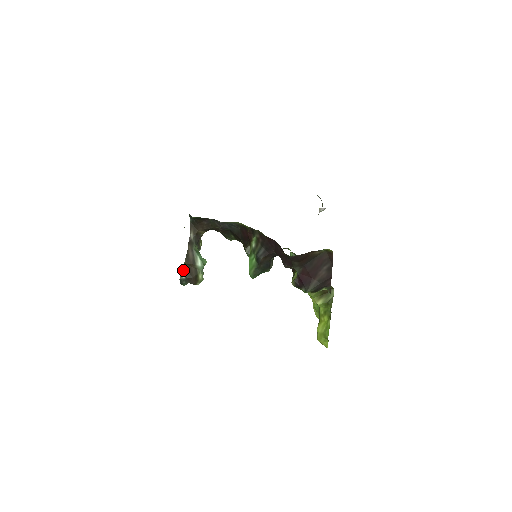
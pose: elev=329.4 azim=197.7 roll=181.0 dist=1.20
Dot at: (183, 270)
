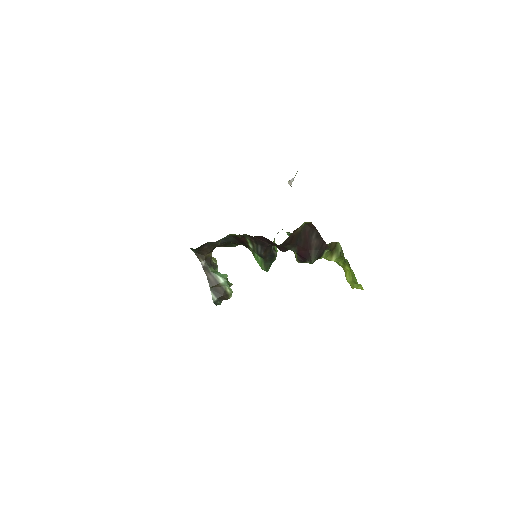
Dot at: (212, 294)
